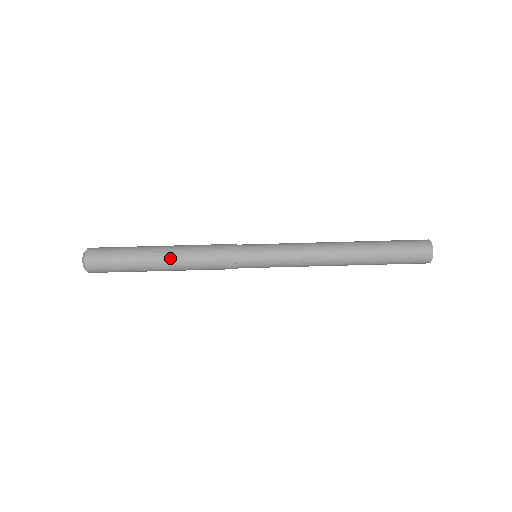
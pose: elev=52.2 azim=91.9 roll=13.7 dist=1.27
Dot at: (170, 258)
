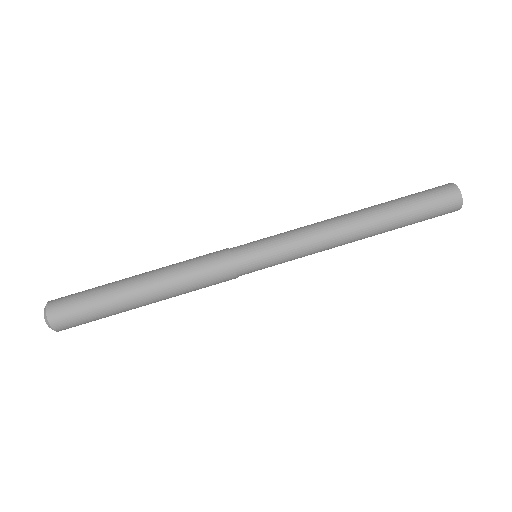
Dot at: (151, 273)
